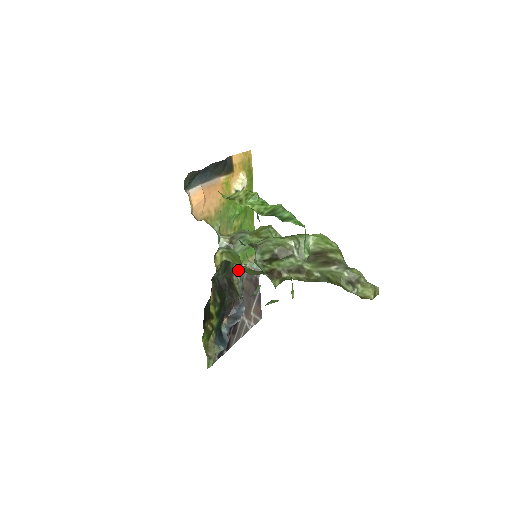
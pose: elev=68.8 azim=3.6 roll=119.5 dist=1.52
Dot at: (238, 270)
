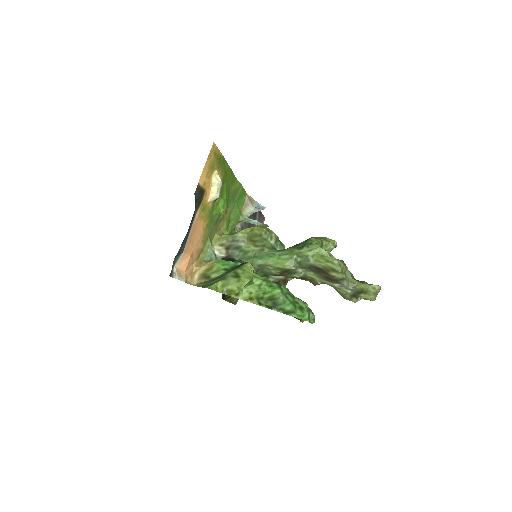
Dot at: (235, 227)
